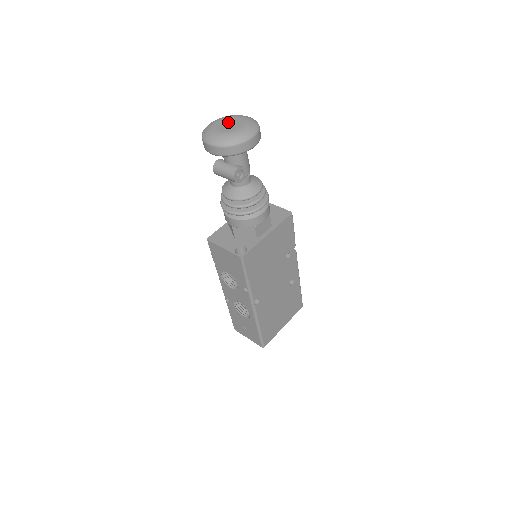
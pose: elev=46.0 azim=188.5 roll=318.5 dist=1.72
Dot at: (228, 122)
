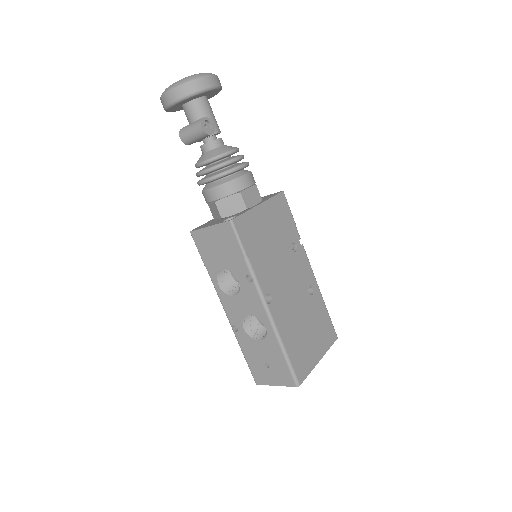
Dot at: occluded
